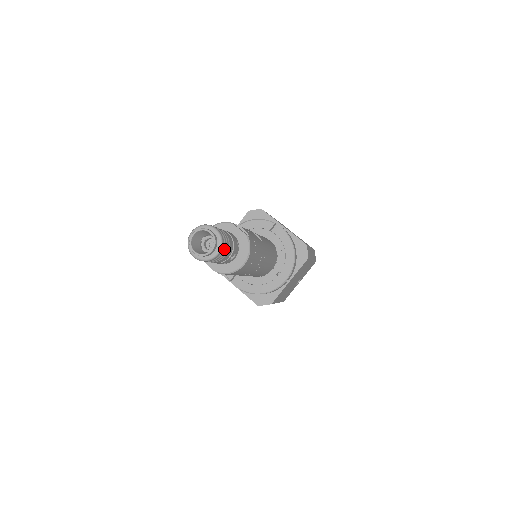
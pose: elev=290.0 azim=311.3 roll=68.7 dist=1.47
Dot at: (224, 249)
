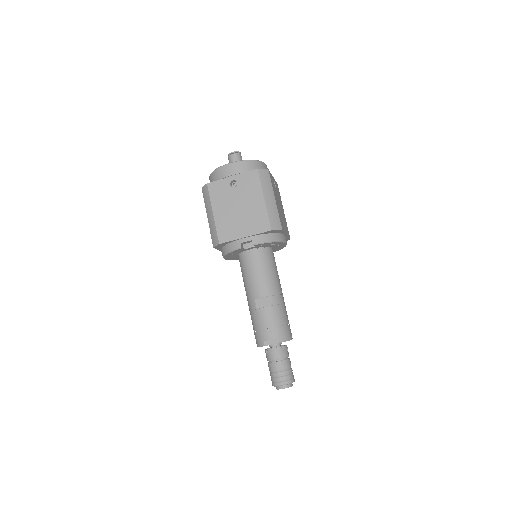
Dot at: (292, 376)
